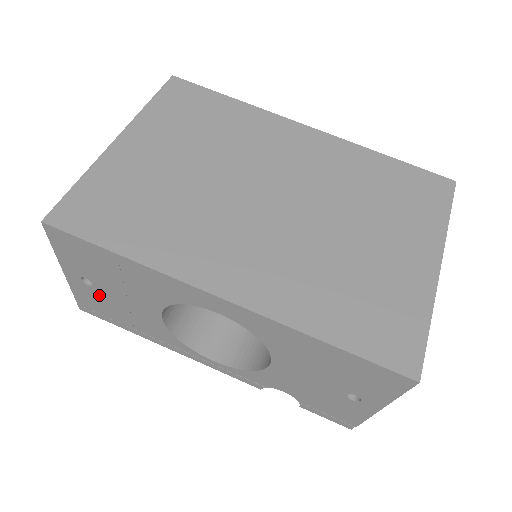
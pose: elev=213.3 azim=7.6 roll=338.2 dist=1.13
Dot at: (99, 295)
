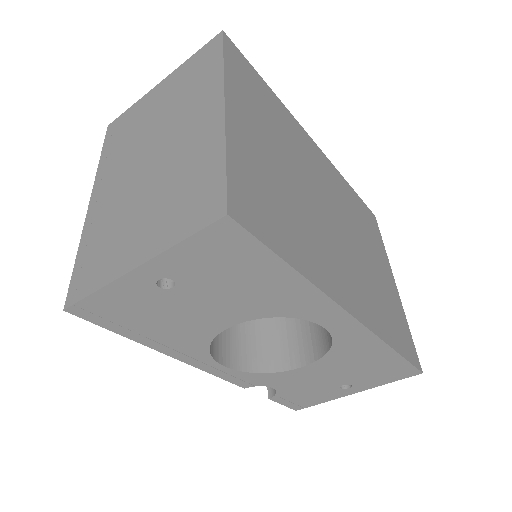
Dot at: (157, 299)
